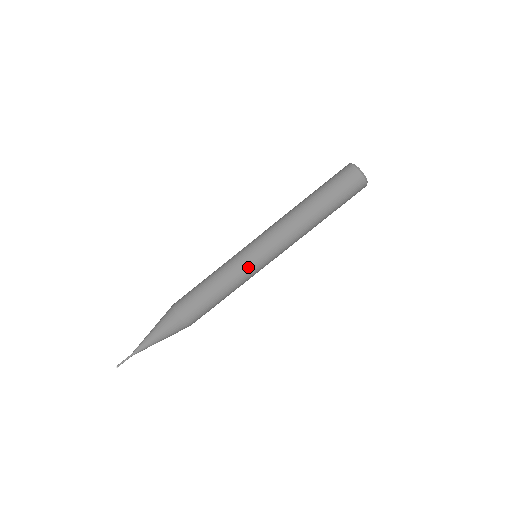
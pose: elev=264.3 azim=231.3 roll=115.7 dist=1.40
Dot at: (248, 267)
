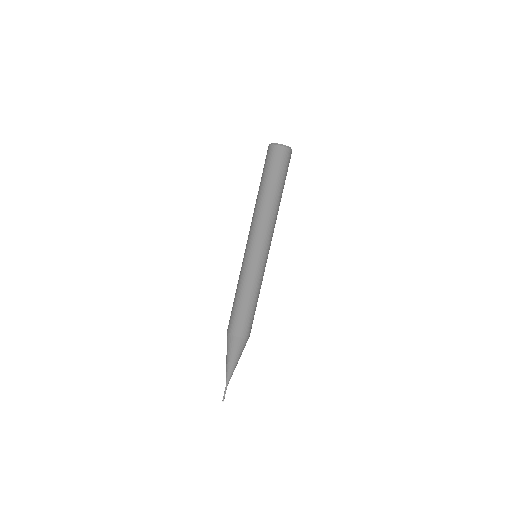
Dot at: (264, 269)
